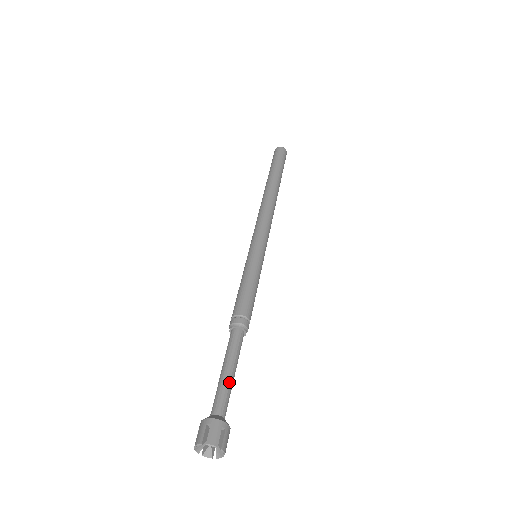
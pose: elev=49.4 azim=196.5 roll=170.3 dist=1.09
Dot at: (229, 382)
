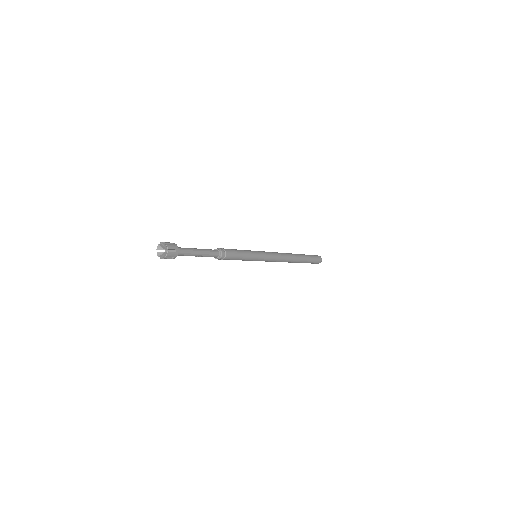
Dot at: (194, 251)
